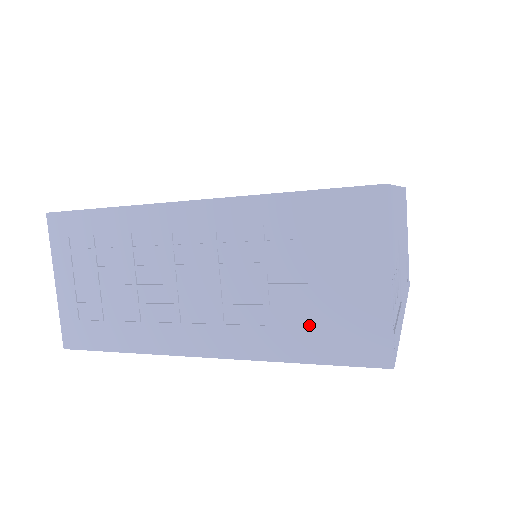
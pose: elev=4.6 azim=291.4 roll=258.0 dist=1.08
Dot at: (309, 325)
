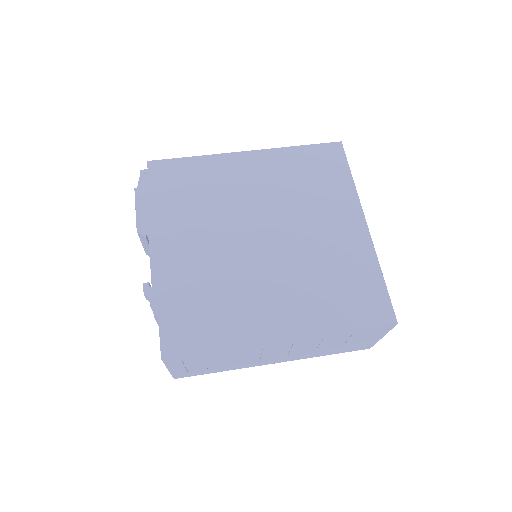
Dot at: (337, 350)
